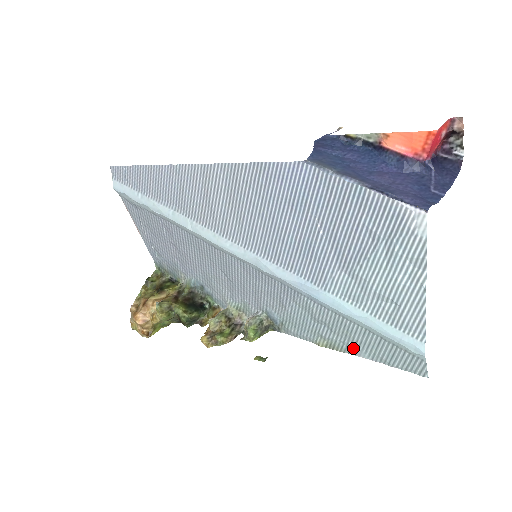
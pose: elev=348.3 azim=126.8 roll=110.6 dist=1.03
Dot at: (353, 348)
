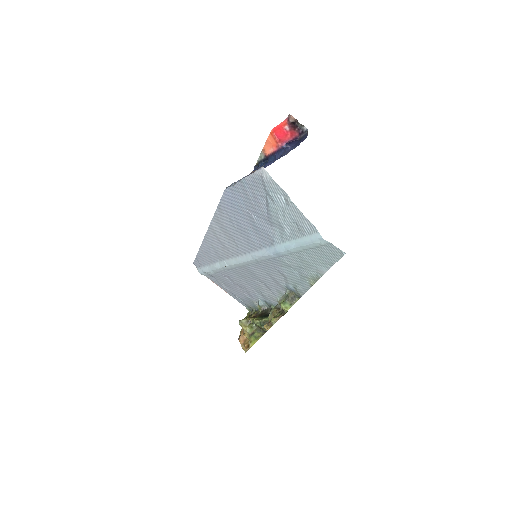
Dot at: (318, 270)
